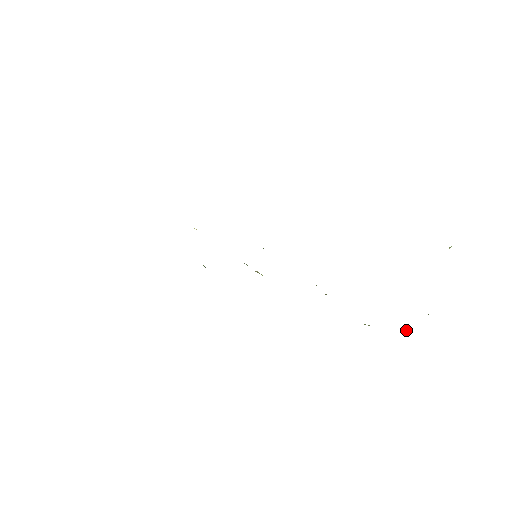
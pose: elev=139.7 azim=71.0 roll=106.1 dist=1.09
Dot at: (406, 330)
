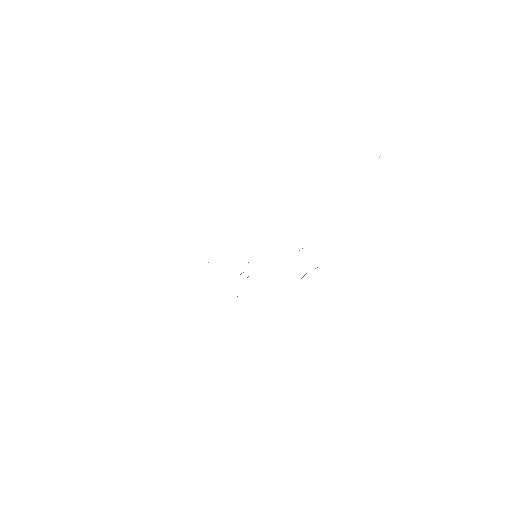
Dot at: occluded
